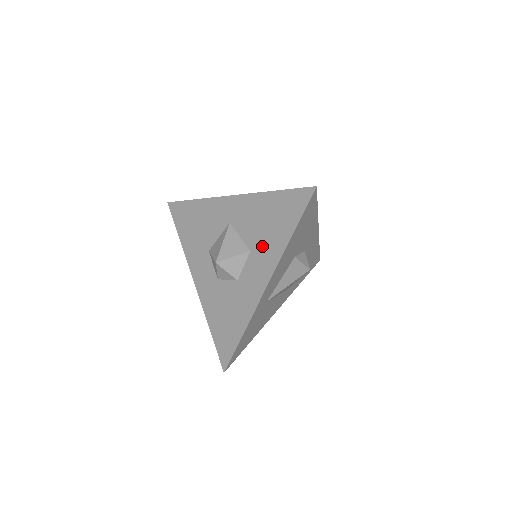
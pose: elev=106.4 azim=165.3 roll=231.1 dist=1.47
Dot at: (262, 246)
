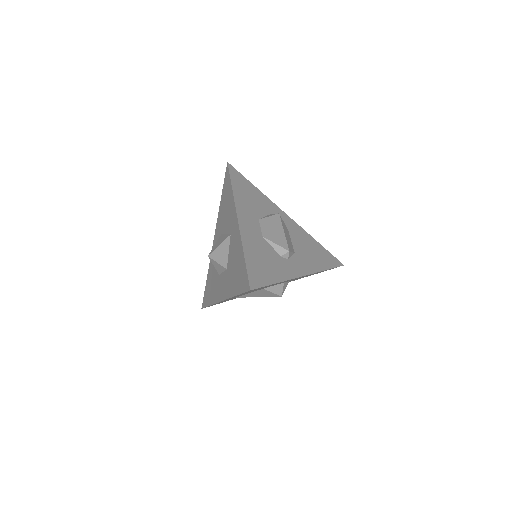
Dot at: (229, 276)
